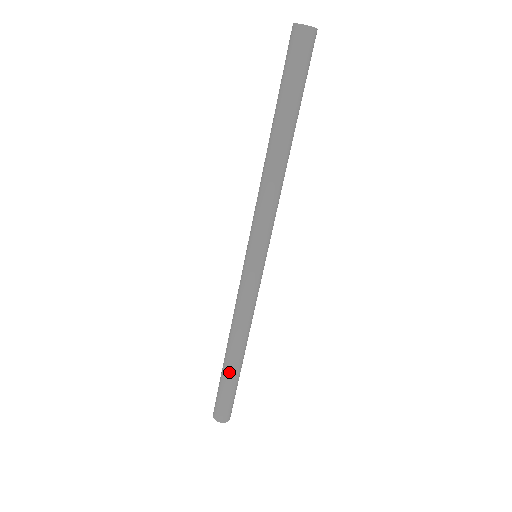
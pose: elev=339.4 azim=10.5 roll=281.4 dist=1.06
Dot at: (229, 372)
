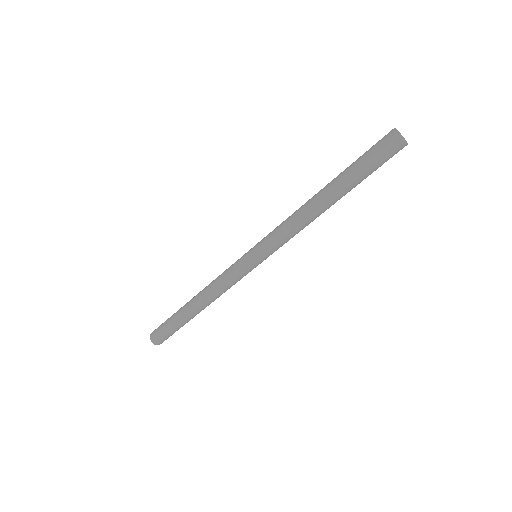
Dot at: (182, 315)
